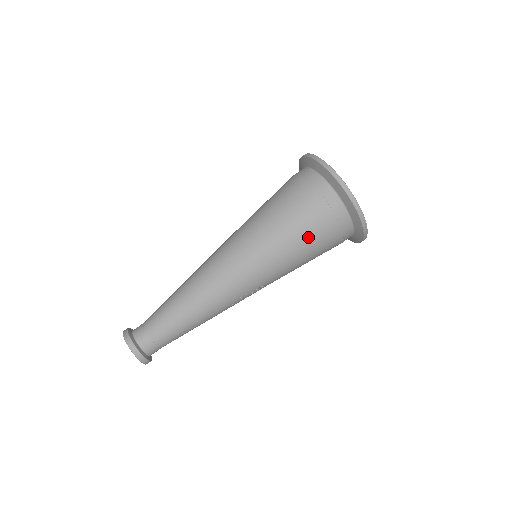
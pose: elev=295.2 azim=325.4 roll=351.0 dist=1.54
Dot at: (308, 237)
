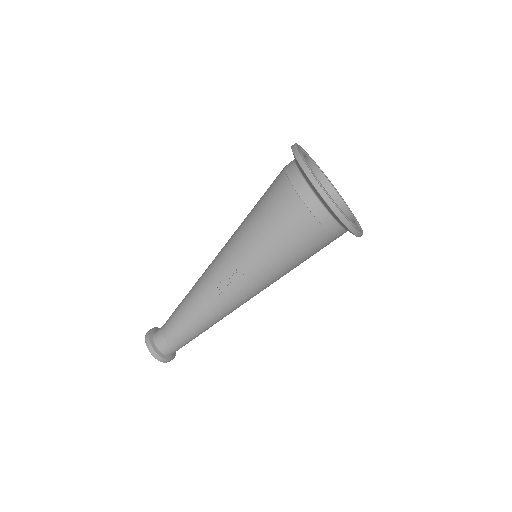
Dot at: (266, 204)
